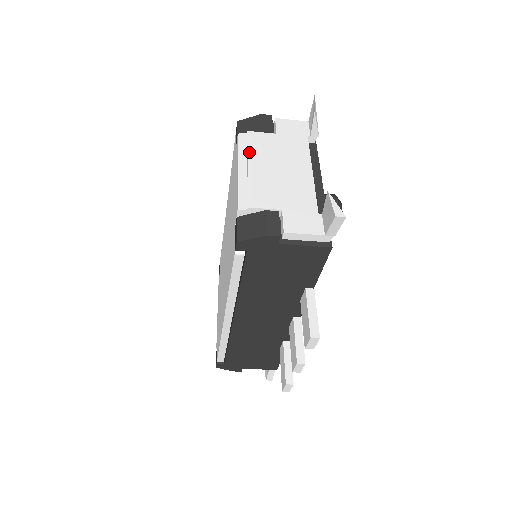
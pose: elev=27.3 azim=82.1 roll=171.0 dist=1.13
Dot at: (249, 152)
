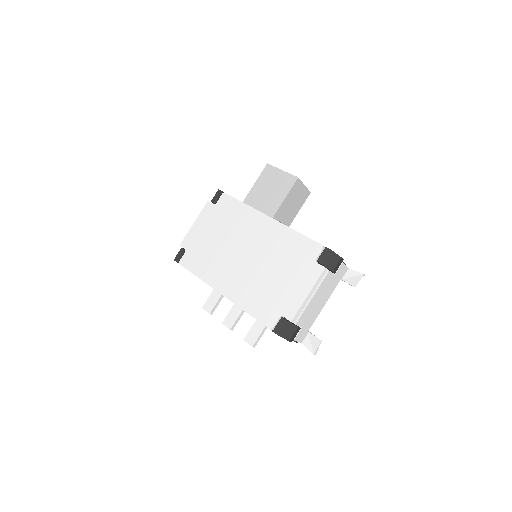
Dot at: (319, 287)
